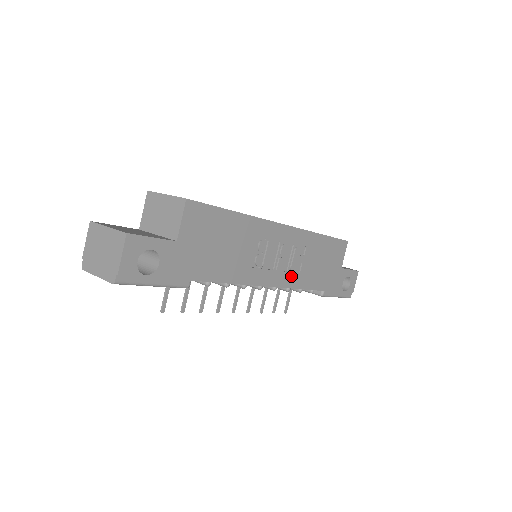
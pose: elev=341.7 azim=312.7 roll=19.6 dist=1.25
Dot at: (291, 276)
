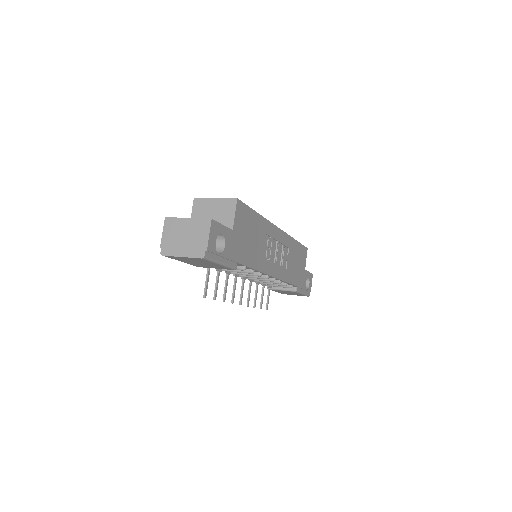
Dot at: (282, 271)
